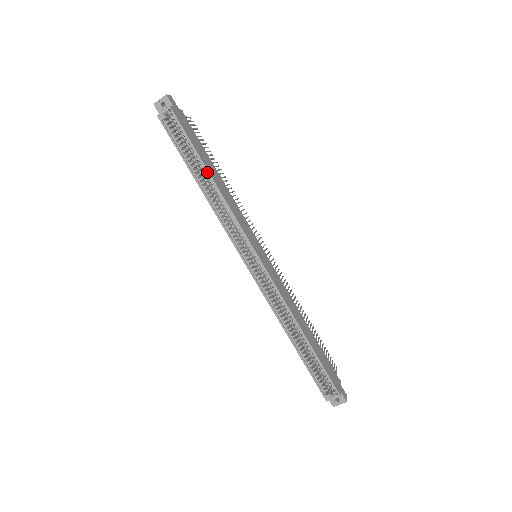
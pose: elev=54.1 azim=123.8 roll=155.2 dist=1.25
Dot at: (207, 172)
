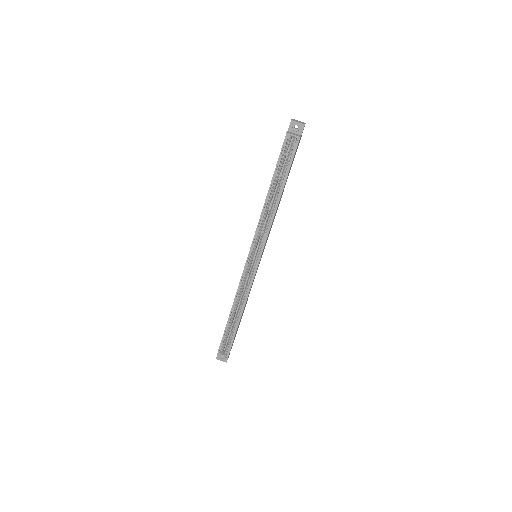
Dot at: (280, 194)
